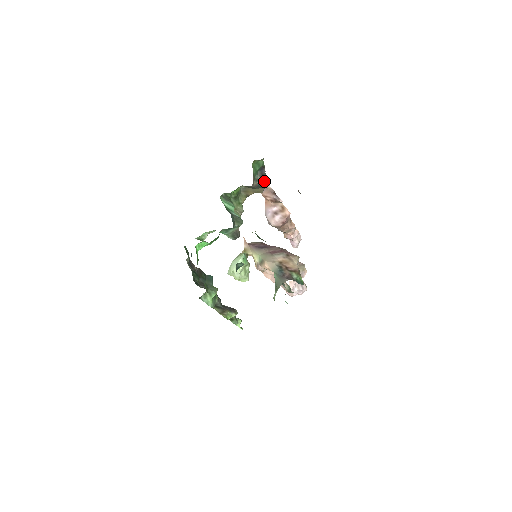
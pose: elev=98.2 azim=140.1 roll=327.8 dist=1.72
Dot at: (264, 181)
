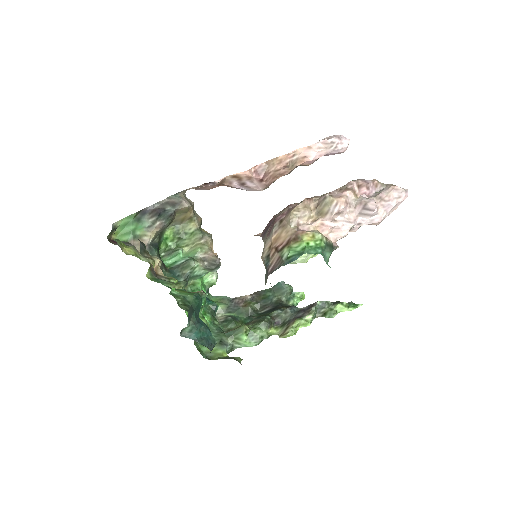
Dot at: (161, 213)
